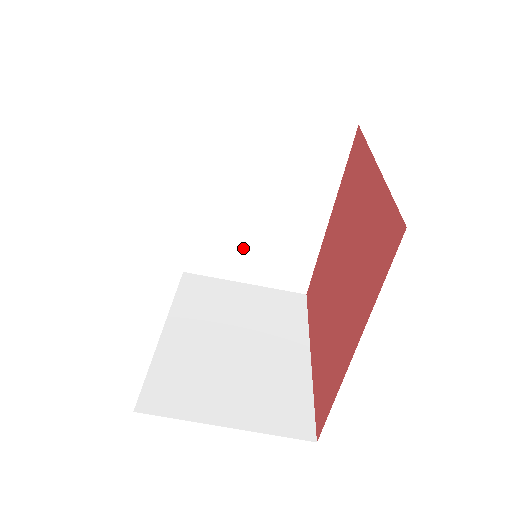
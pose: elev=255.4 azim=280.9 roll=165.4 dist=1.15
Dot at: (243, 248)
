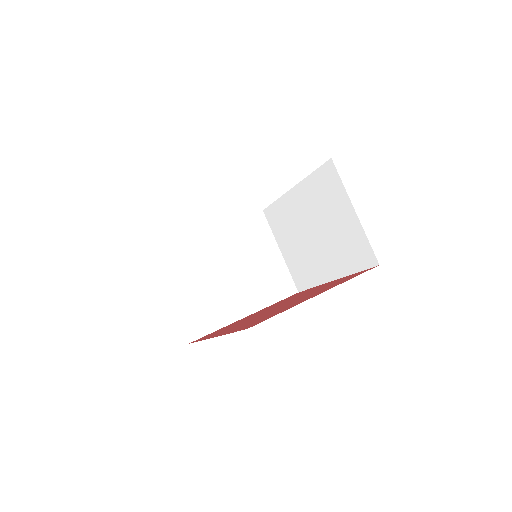
Dot at: (194, 278)
